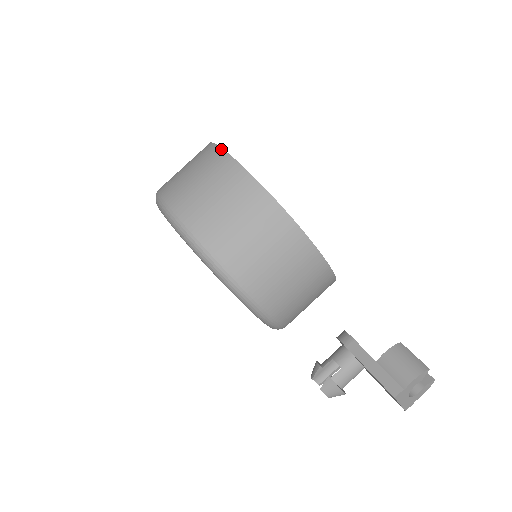
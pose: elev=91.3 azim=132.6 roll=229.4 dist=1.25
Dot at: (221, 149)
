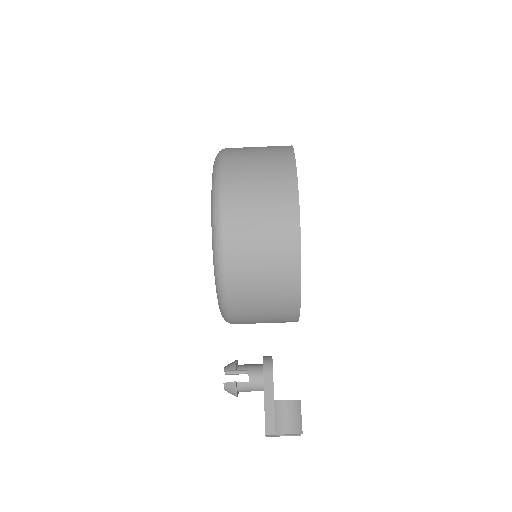
Dot at: (296, 177)
